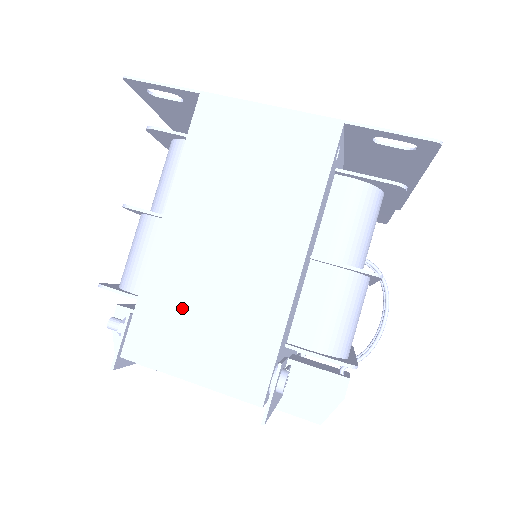
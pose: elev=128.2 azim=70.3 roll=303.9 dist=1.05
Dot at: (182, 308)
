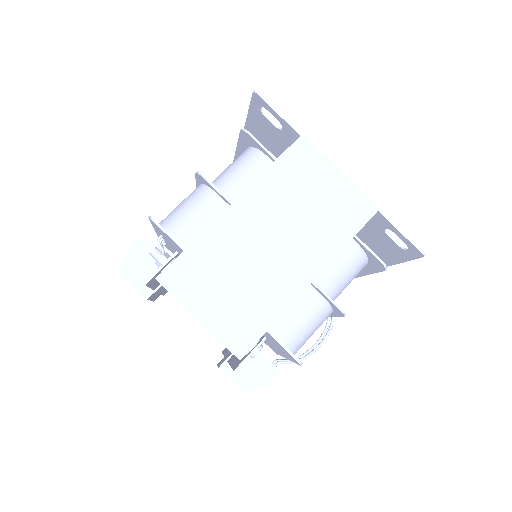
Dot at: (218, 268)
